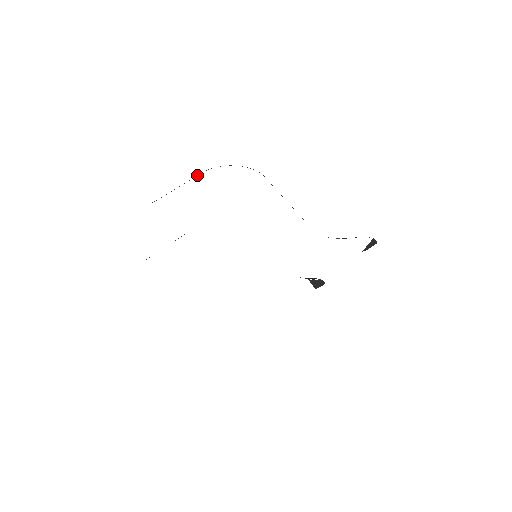
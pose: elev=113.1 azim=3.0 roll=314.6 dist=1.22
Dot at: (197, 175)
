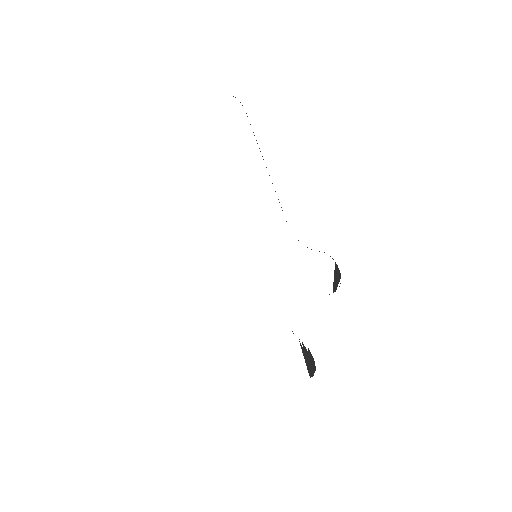
Dot at: occluded
